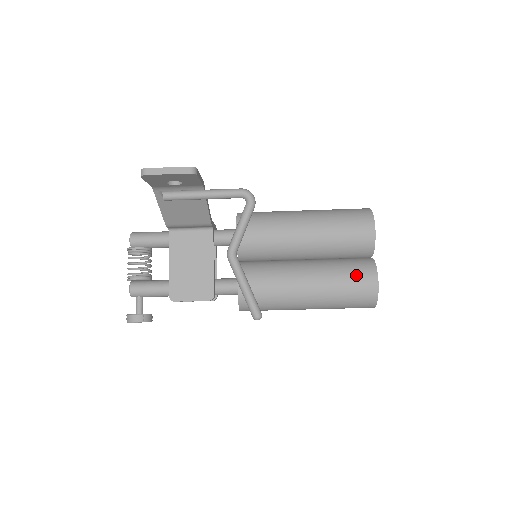
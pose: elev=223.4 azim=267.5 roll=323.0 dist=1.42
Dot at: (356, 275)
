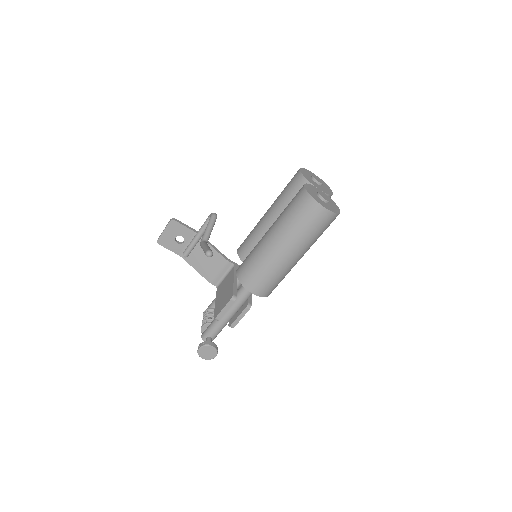
Dot at: (293, 199)
